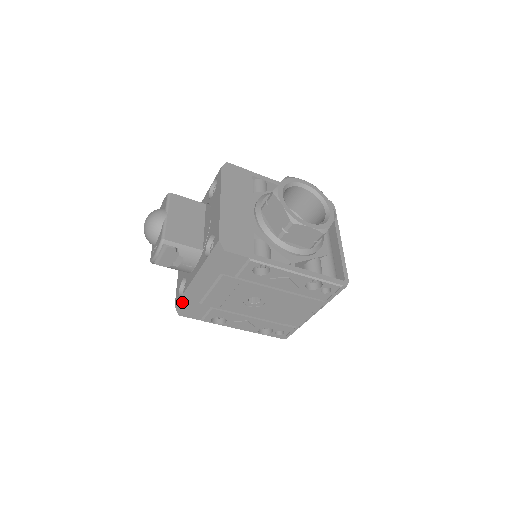
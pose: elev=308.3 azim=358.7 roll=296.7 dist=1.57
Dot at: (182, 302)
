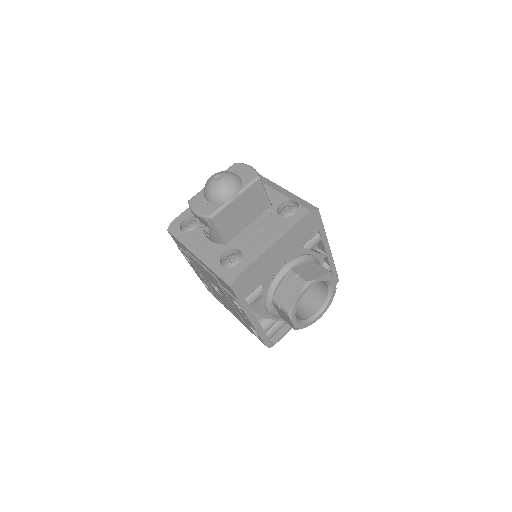
Dot at: (178, 233)
